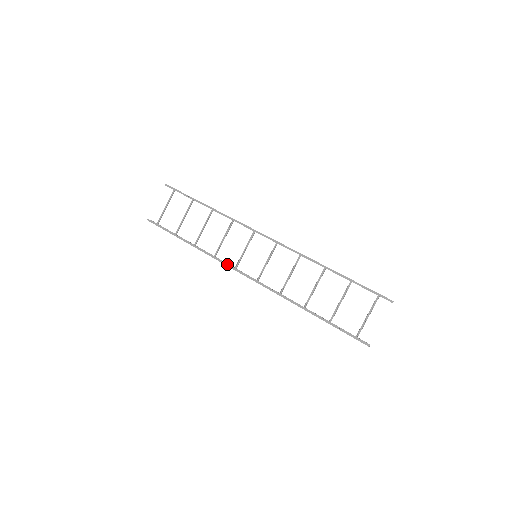
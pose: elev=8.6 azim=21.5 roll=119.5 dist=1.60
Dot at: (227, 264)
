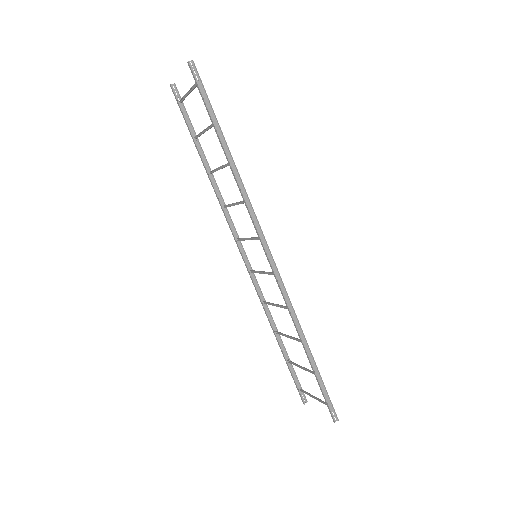
Dot at: (231, 229)
